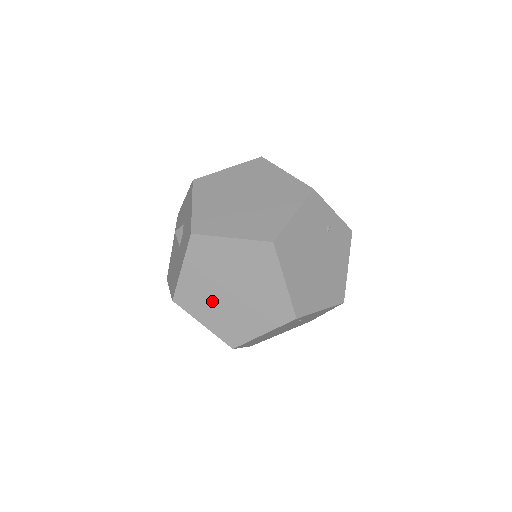
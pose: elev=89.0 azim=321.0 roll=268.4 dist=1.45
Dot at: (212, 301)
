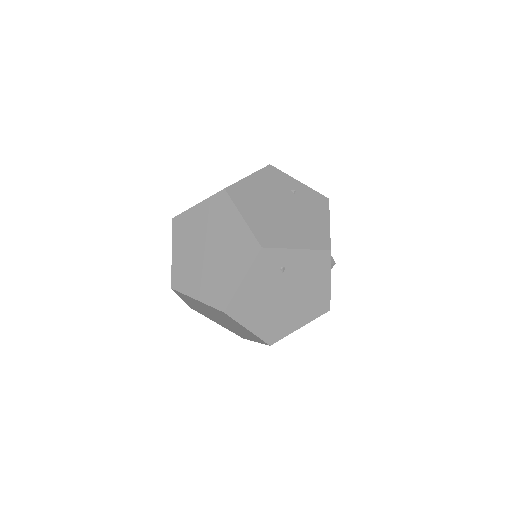
Dot at: (198, 270)
